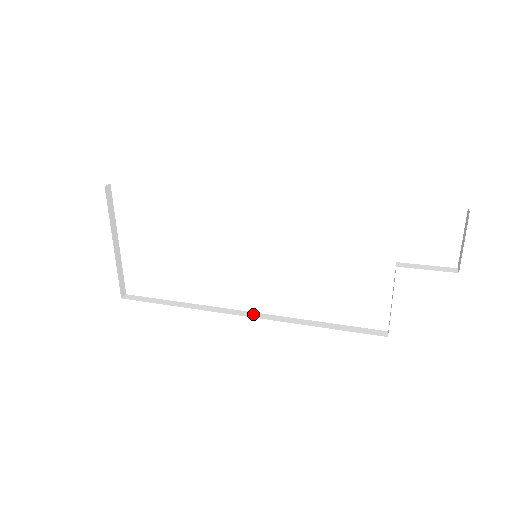
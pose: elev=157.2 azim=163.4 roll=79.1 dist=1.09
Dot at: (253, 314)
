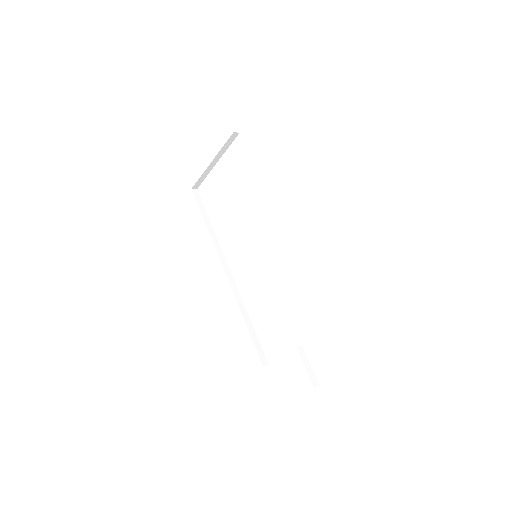
Dot at: (230, 276)
